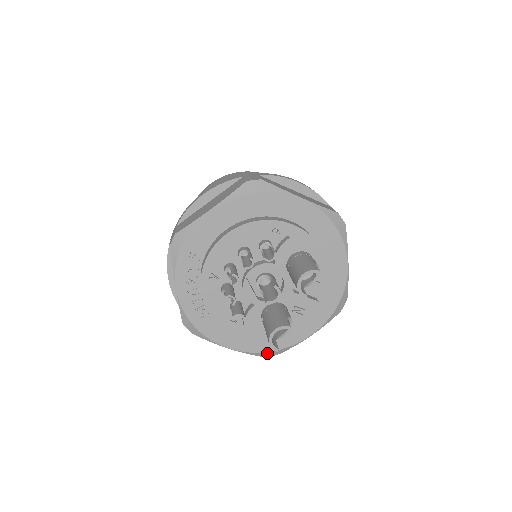
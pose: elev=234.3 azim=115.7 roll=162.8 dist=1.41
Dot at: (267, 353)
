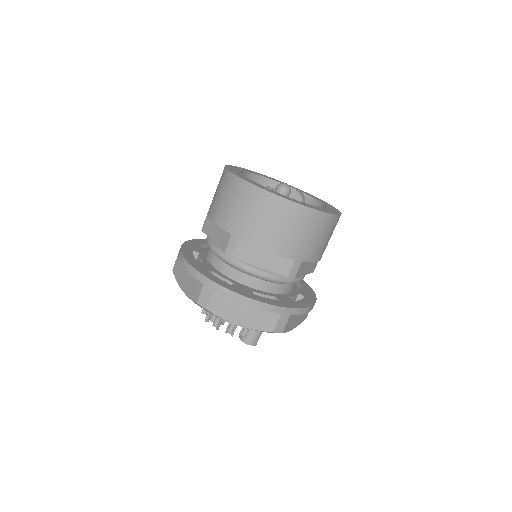
Dot at: occluded
